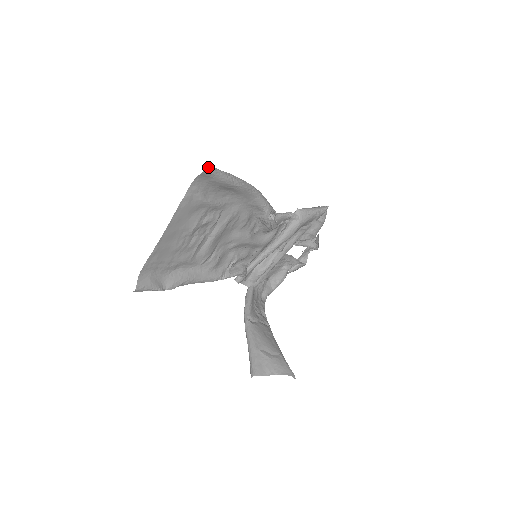
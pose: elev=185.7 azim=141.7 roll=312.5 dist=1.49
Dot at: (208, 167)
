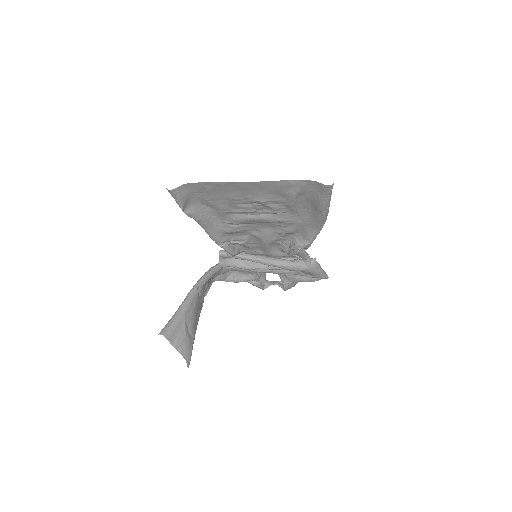
Dot at: (332, 186)
